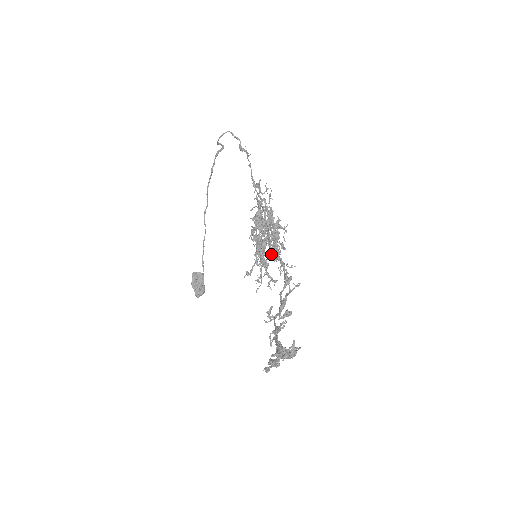
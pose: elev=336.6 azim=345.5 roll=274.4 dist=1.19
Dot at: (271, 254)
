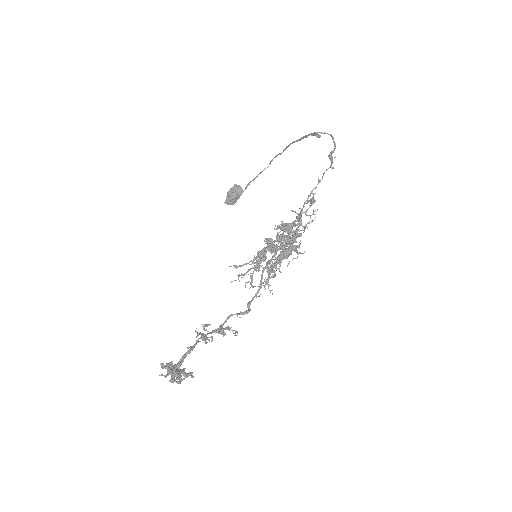
Dot at: occluded
